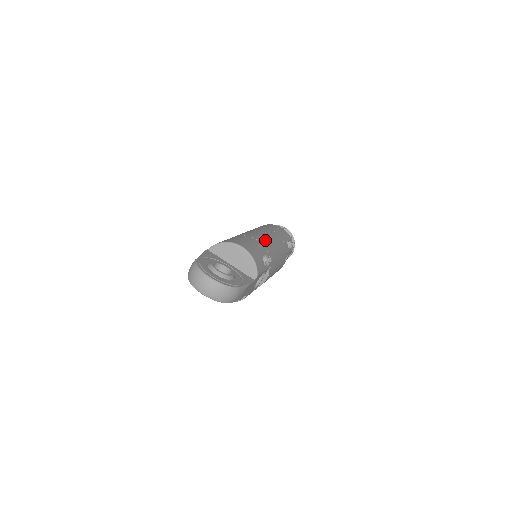
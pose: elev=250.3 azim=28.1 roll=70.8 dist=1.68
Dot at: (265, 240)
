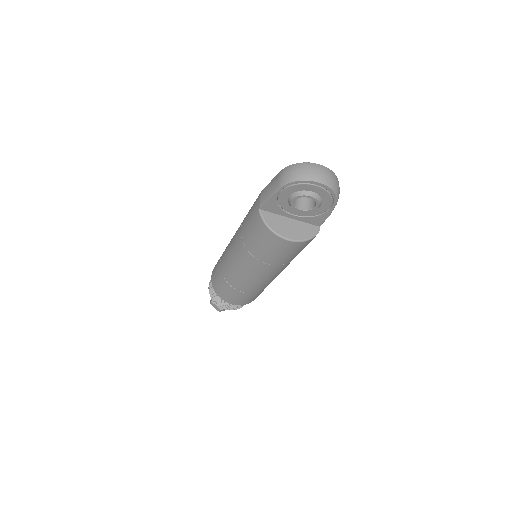
Dot at: occluded
